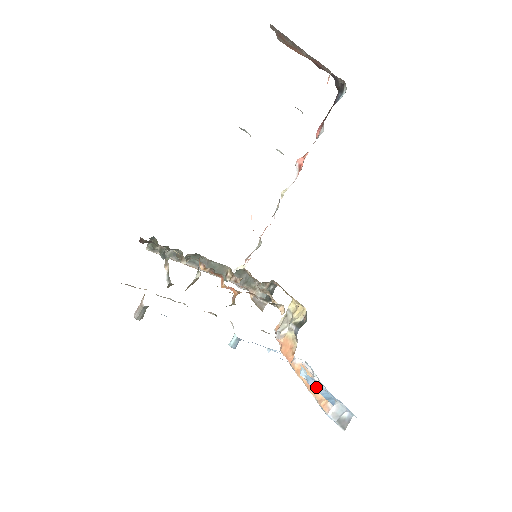
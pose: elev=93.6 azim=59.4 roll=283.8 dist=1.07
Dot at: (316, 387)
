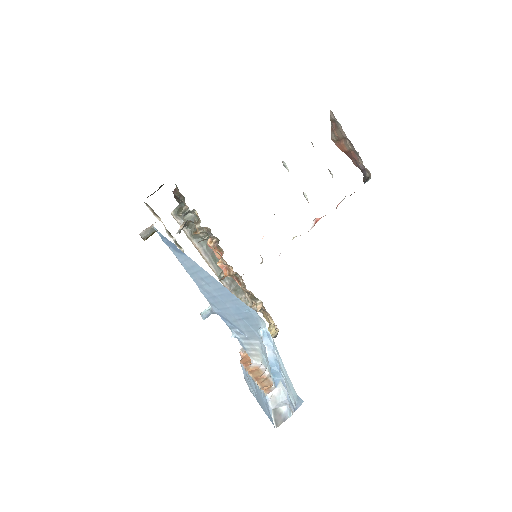
Dot at: (268, 350)
